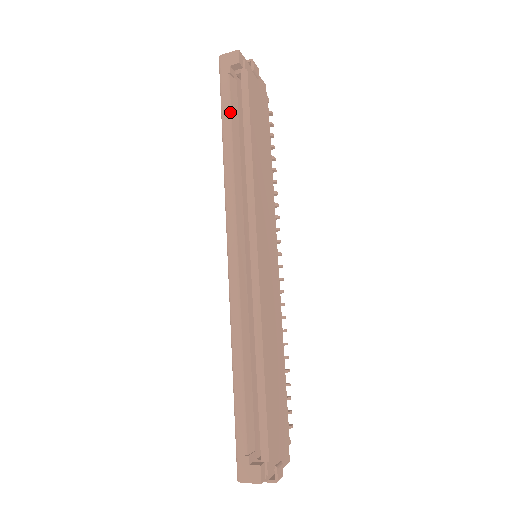
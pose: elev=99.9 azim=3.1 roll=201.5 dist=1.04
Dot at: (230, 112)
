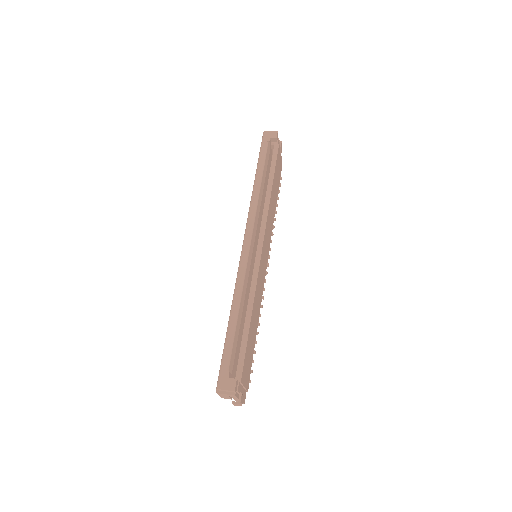
Dot at: (264, 163)
